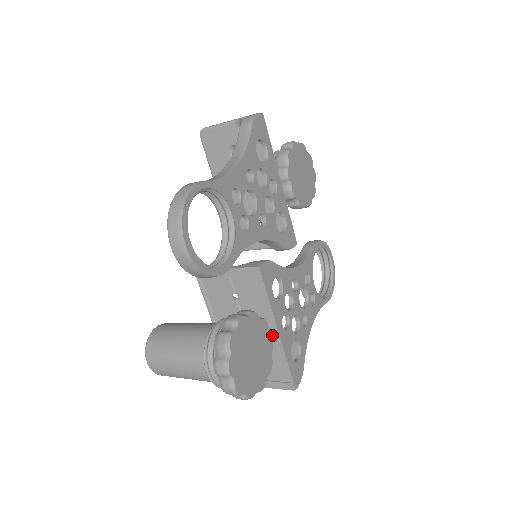
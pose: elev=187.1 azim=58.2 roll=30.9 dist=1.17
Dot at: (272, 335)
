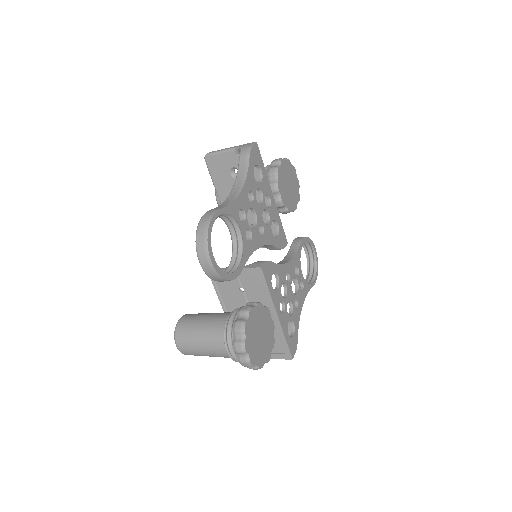
Dot at: (273, 318)
